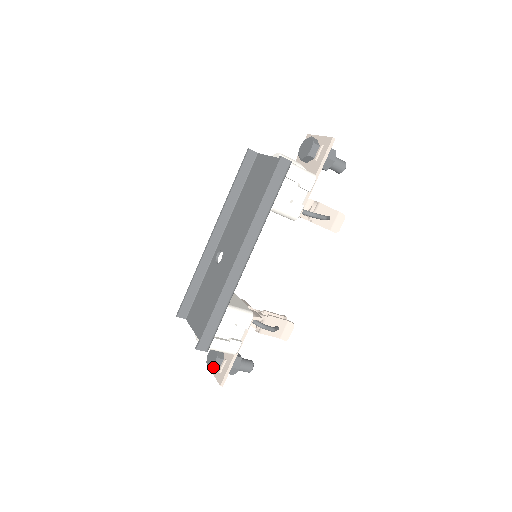
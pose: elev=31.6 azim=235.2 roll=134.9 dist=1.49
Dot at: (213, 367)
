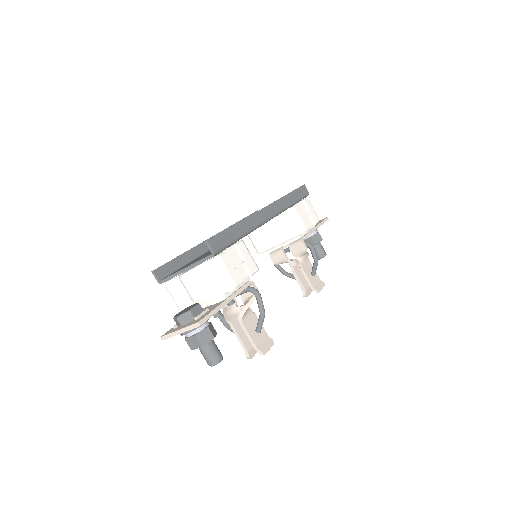
Dot at: (191, 309)
